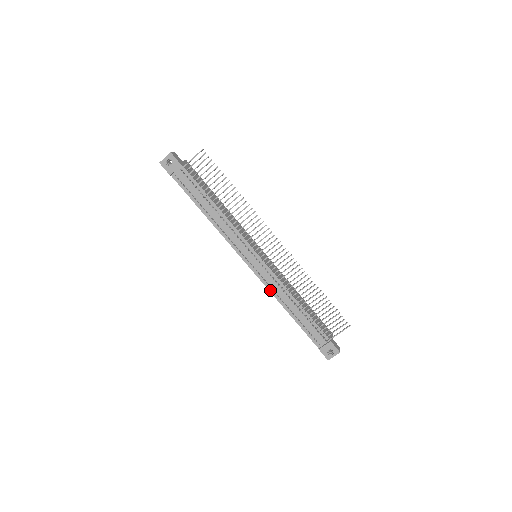
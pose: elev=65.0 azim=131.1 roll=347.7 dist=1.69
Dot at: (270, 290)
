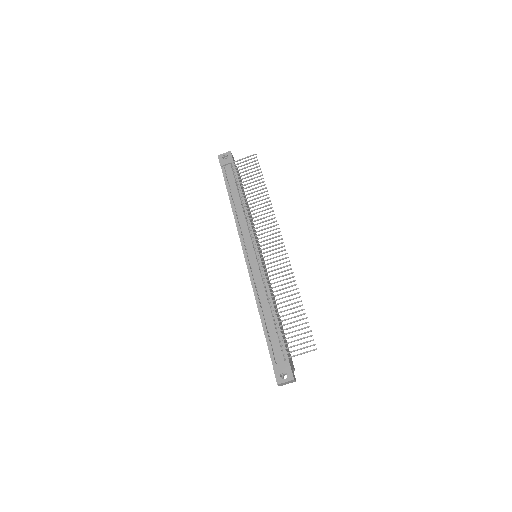
Dot at: (253, 287)
